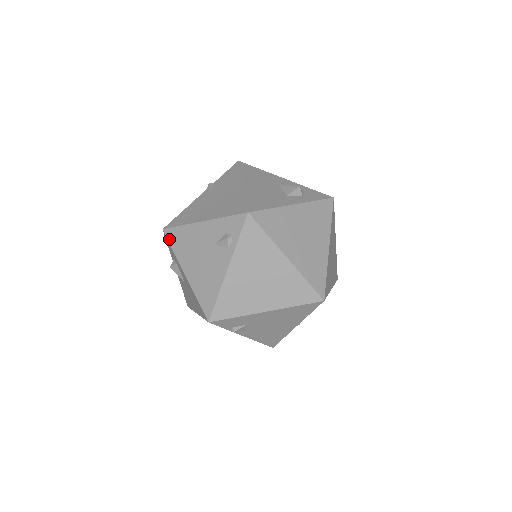
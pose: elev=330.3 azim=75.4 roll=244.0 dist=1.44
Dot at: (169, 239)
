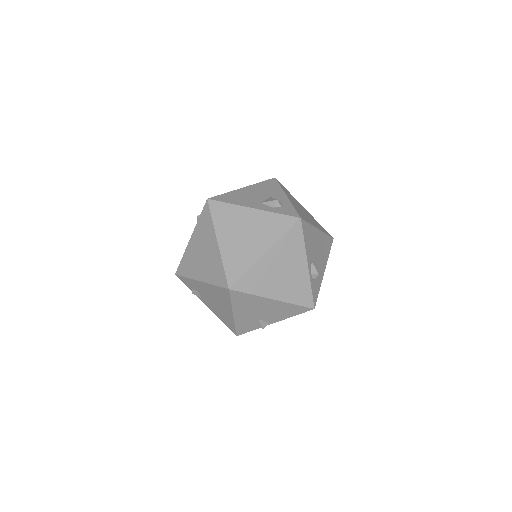
Dot at: occluded
